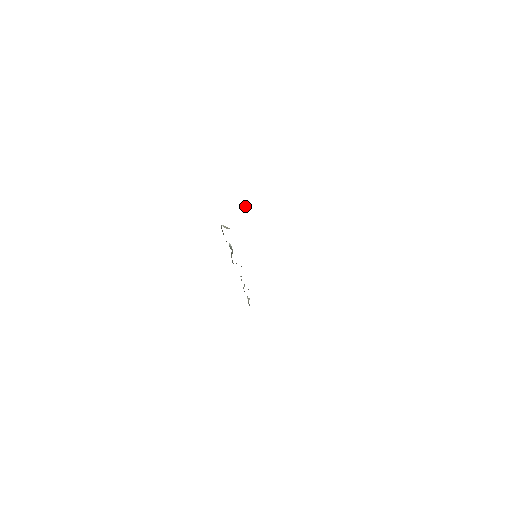
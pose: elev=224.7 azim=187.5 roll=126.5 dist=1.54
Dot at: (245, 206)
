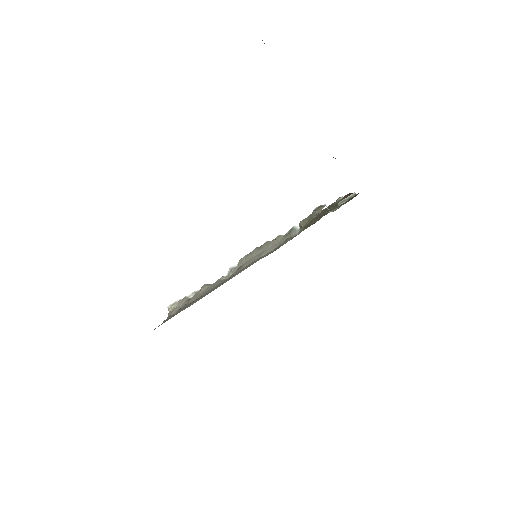
Dot at: (340, 204)
